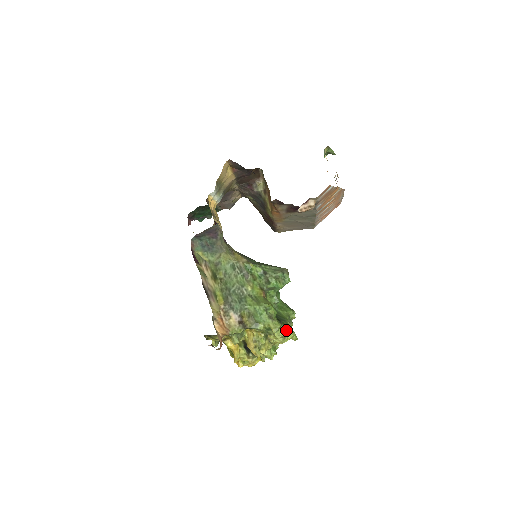
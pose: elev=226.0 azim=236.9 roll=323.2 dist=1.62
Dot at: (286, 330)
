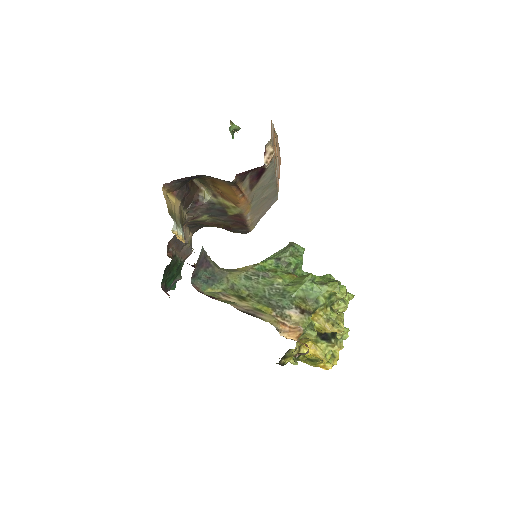
Dot at: (343, 286)
